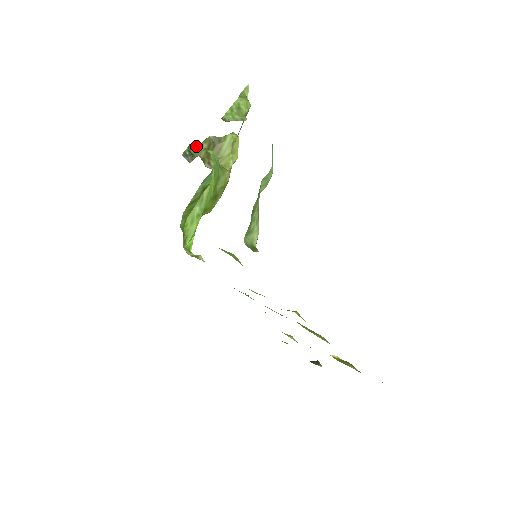
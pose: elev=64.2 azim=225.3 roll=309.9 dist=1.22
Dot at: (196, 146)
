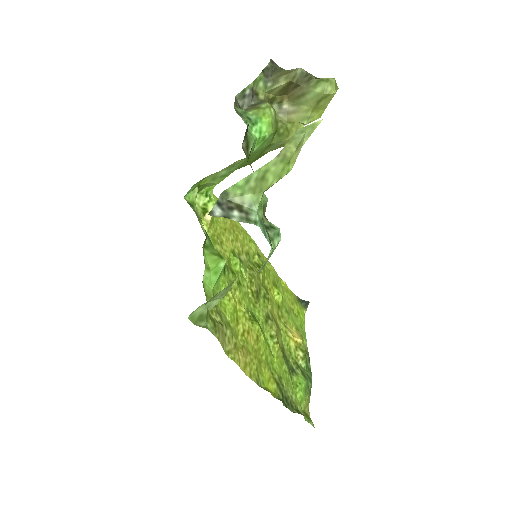
Dot at: (275, 72)
